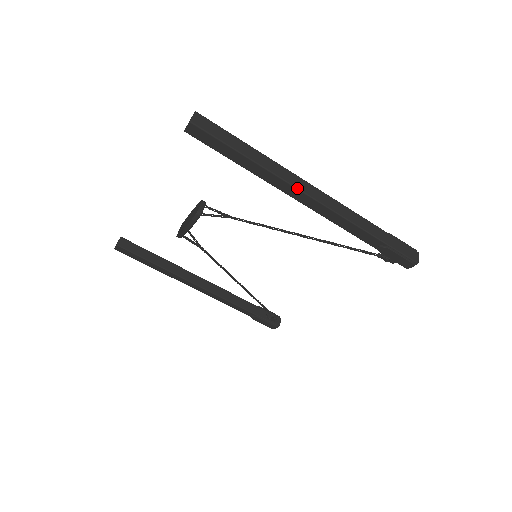
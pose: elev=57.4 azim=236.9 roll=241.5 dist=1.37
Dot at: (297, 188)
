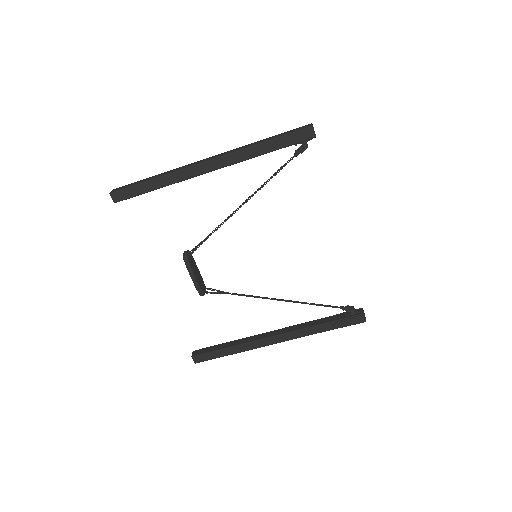
Dot at: (191, 166)
